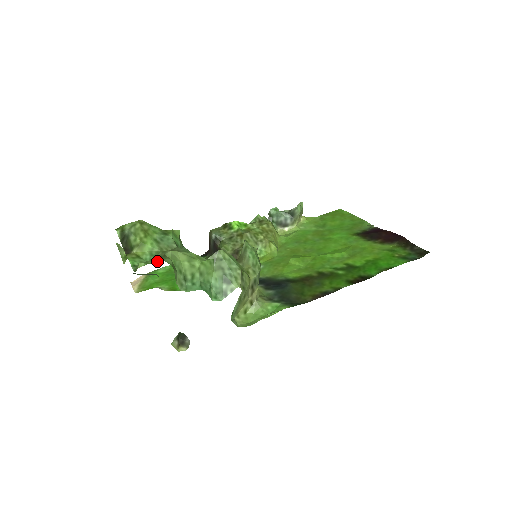
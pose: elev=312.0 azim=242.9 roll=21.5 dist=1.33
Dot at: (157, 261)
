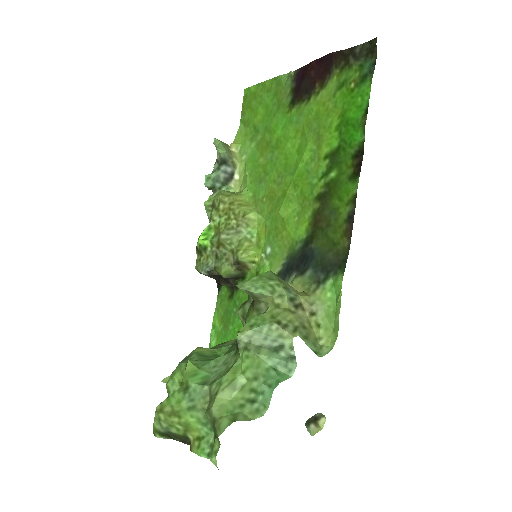
Dot at: (219, 441)
